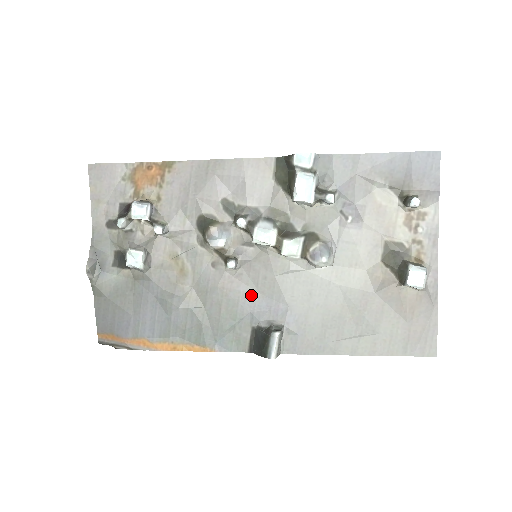
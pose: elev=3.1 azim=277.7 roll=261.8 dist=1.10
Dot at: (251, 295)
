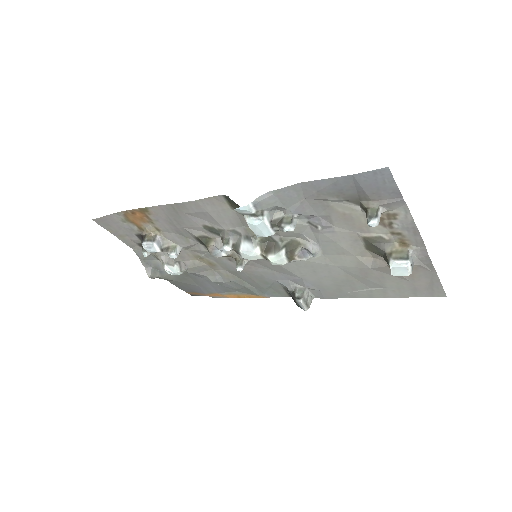
Dot at: (270, 273)
